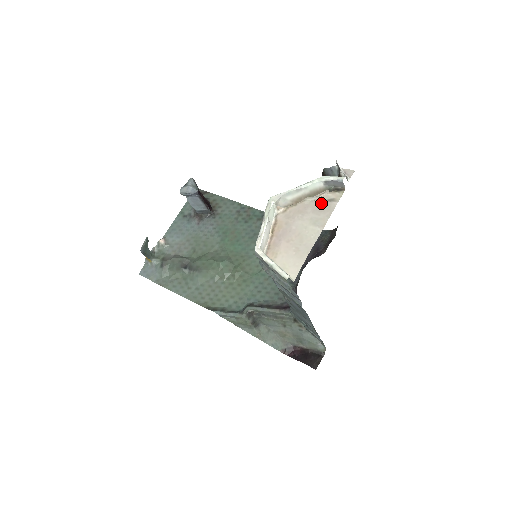
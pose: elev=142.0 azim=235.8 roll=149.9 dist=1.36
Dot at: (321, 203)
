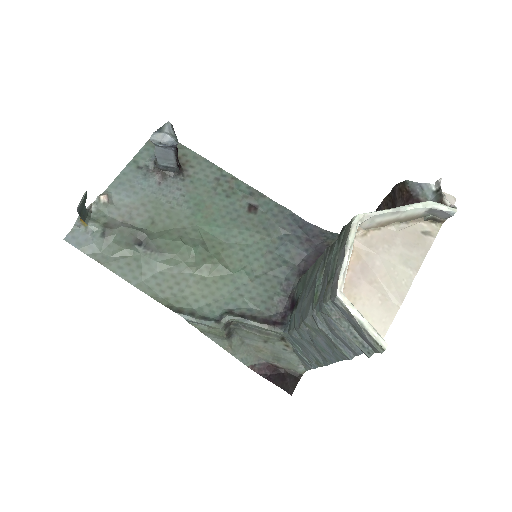
Dot at: (414, 234)
